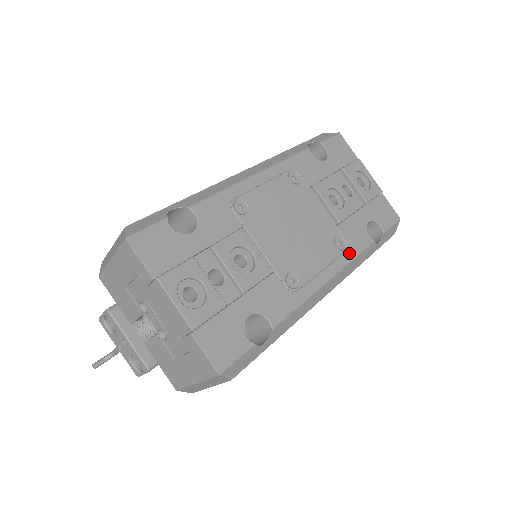
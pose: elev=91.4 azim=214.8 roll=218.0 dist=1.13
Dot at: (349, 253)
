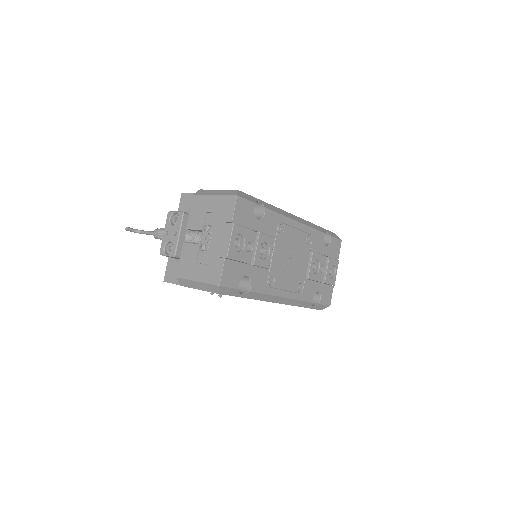
Dot at: (300, 296)
